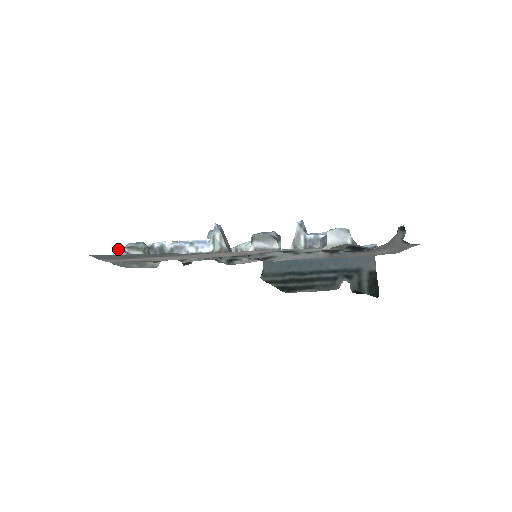
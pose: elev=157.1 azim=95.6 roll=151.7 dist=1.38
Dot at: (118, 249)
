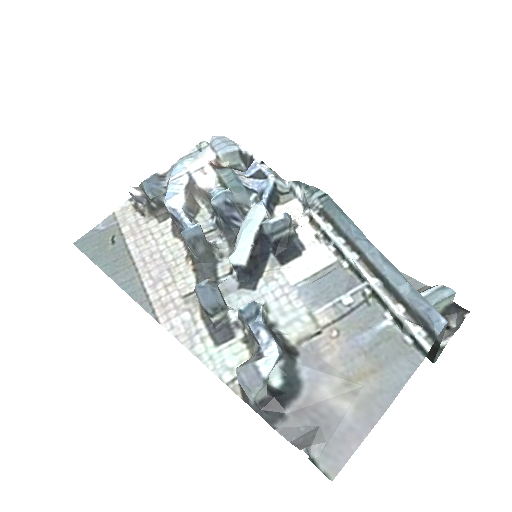
Dot at: (130, 193)
